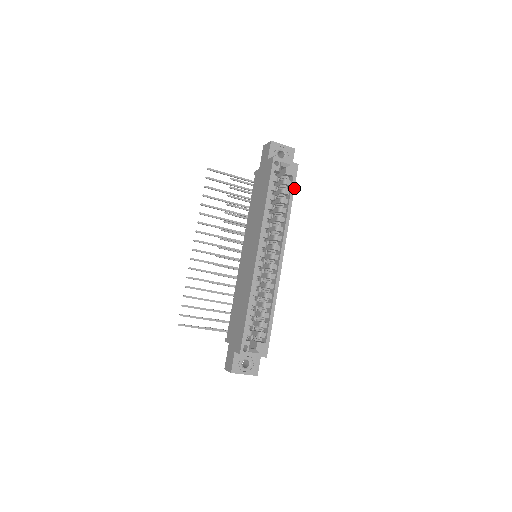
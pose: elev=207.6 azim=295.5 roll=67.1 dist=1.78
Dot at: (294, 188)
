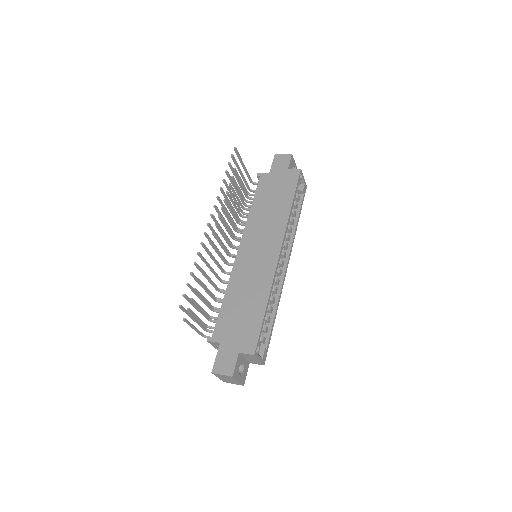
Dot at: occluded
